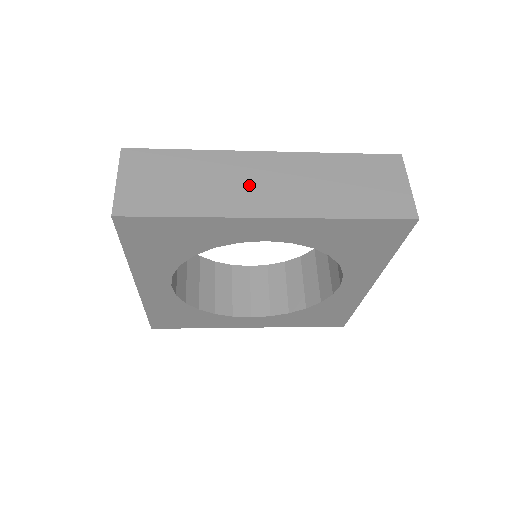
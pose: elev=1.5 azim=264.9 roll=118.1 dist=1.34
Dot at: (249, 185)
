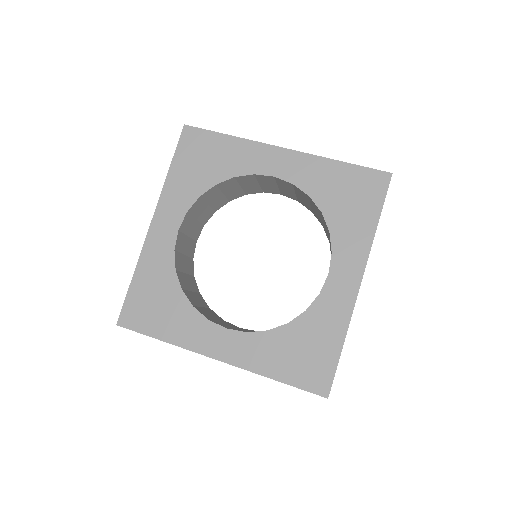
Dot at: occluded
